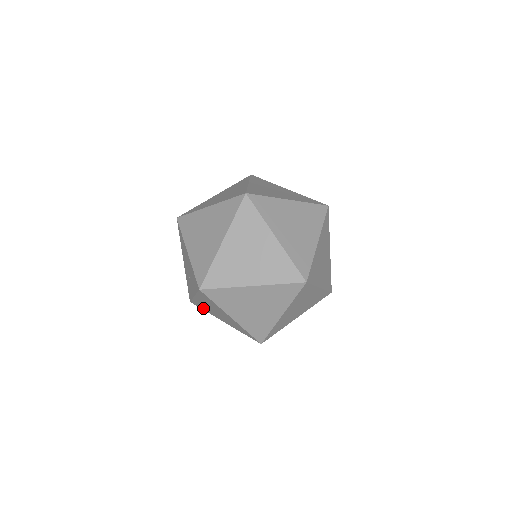
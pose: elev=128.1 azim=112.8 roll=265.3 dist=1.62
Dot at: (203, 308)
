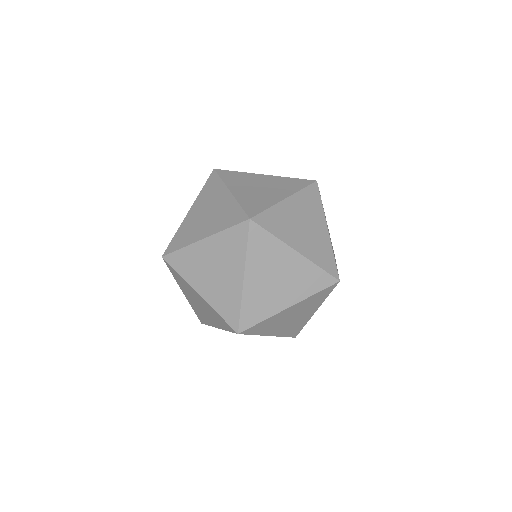
Dot at: occluded
